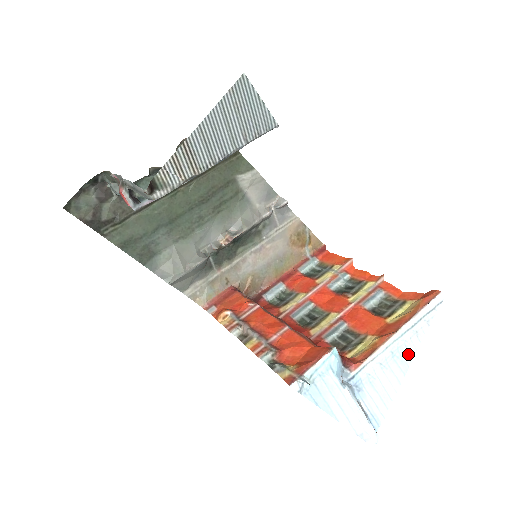
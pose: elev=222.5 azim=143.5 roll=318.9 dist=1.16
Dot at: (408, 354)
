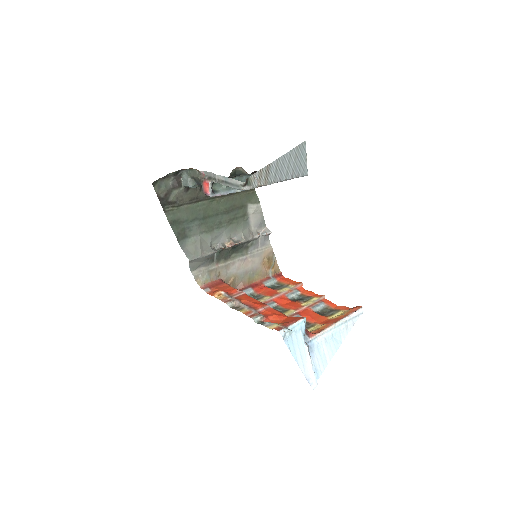
Dot at: (340, 339)
